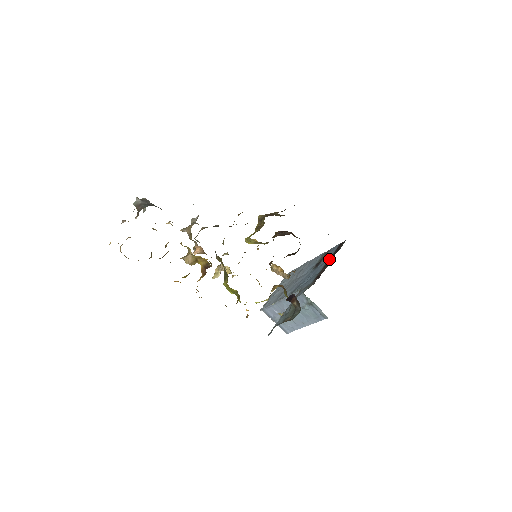
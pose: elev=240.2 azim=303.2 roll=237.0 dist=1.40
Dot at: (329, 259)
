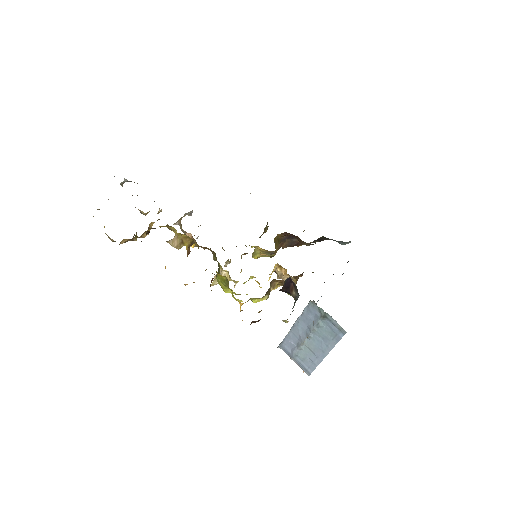
Dot at: occluded
